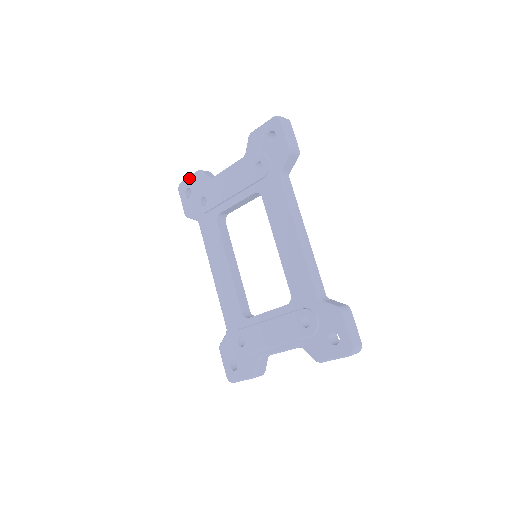
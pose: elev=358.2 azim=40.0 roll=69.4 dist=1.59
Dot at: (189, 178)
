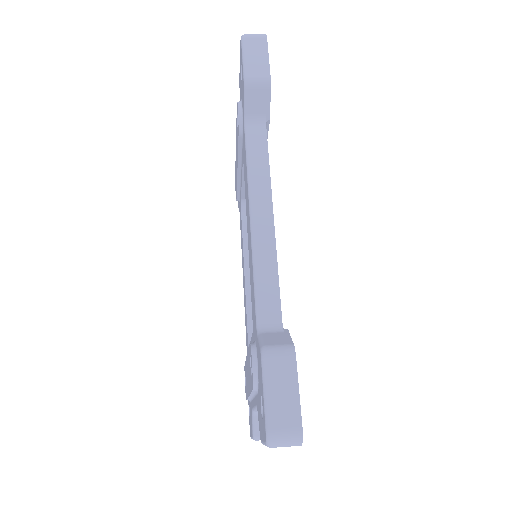
Dot at: occluded
